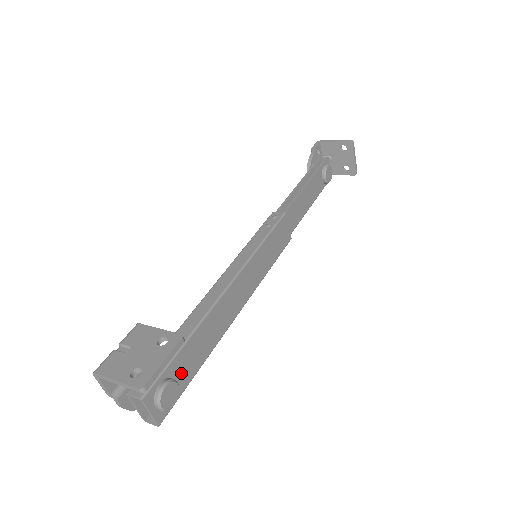
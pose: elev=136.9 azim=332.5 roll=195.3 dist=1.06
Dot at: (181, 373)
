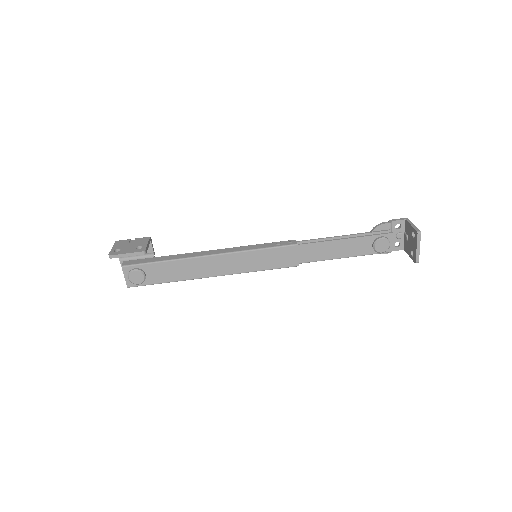
Dot at: (152, 274)
